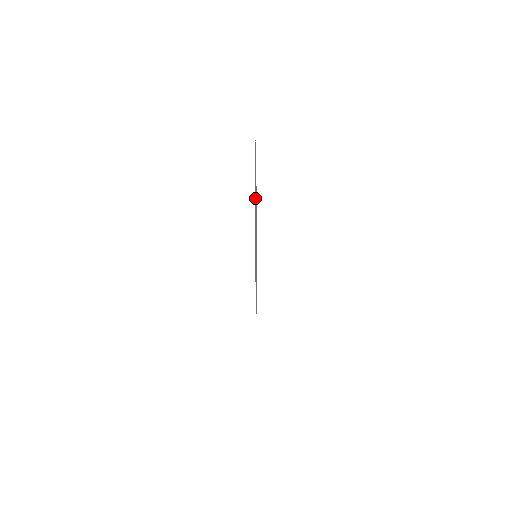
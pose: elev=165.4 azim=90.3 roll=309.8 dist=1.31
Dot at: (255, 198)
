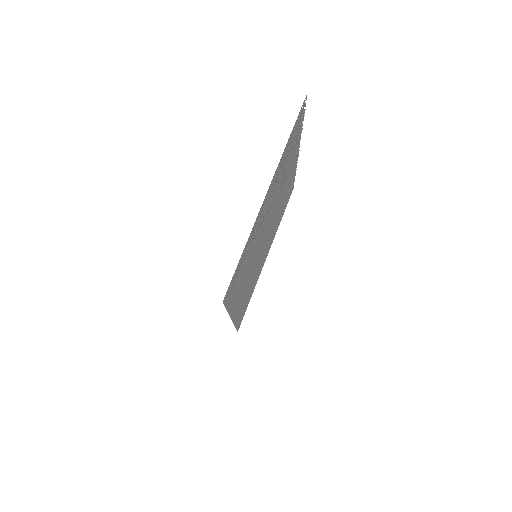
Dot at: (287, 186)
